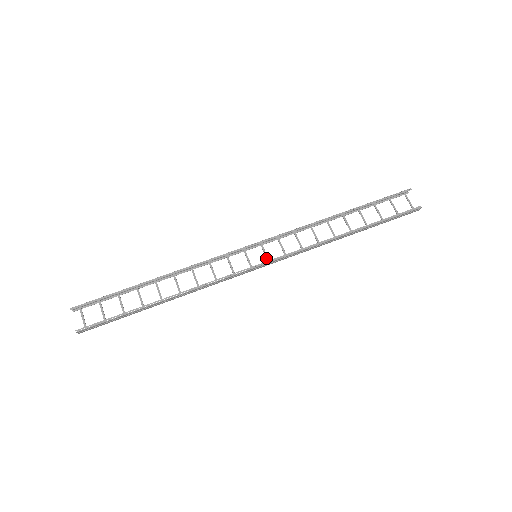
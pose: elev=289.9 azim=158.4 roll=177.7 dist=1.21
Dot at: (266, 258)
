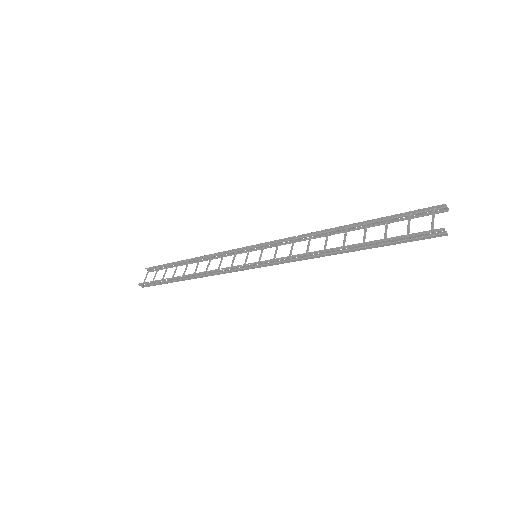
Dot at: (259, 259)
